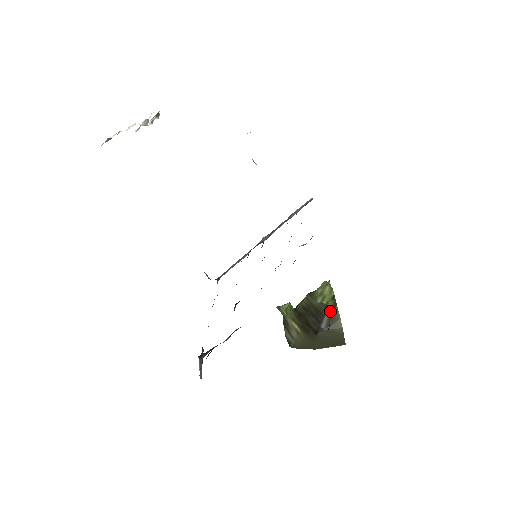
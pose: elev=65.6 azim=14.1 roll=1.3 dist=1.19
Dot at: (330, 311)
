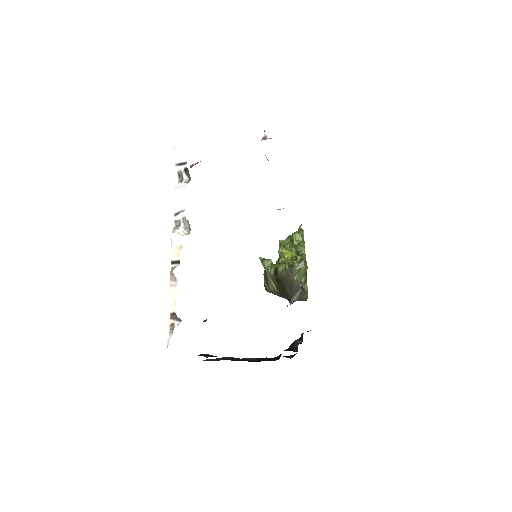
Dot at: (302, 290)
